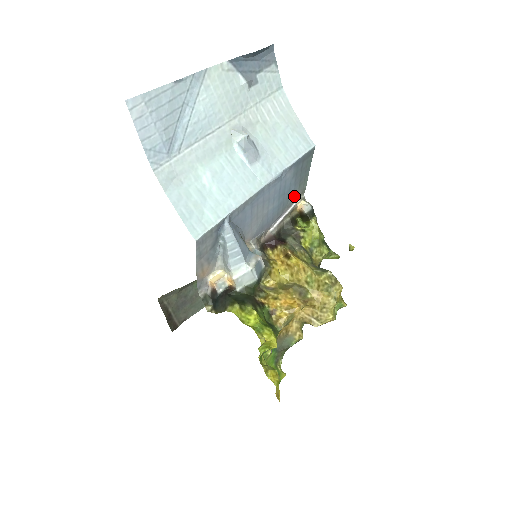
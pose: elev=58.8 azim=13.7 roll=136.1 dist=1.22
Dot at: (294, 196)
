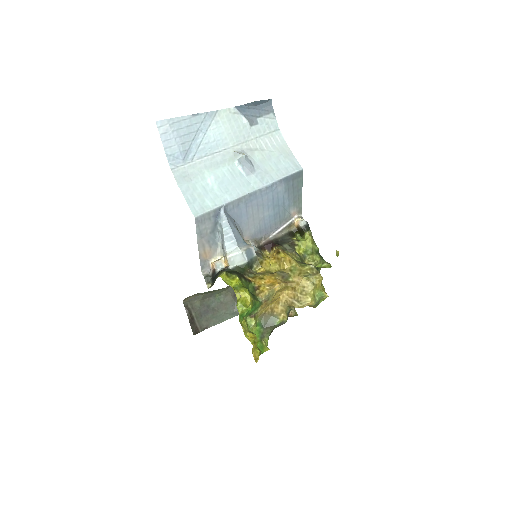
Dot at: (290, 212)
